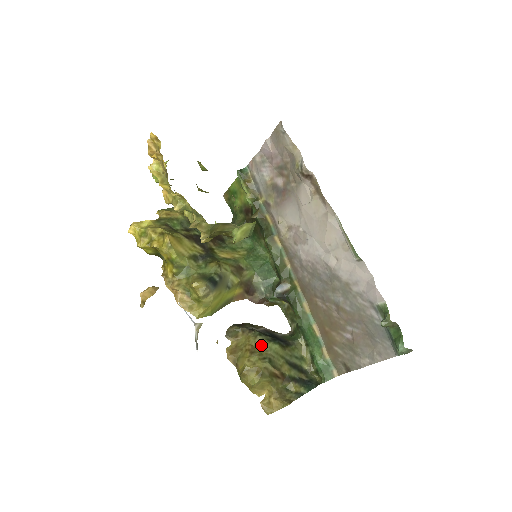
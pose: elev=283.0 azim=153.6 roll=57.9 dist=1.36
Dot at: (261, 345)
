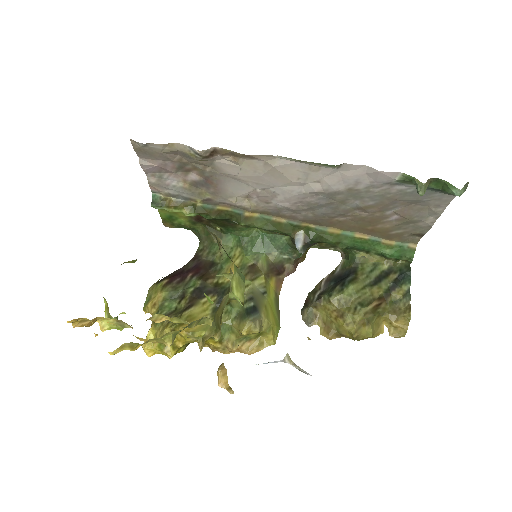
Dot at: (341, 302)
